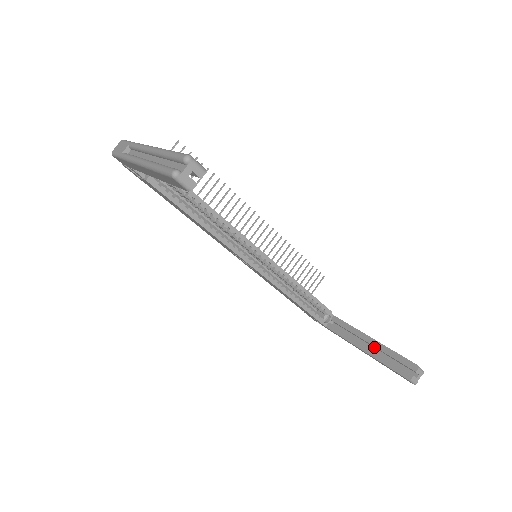
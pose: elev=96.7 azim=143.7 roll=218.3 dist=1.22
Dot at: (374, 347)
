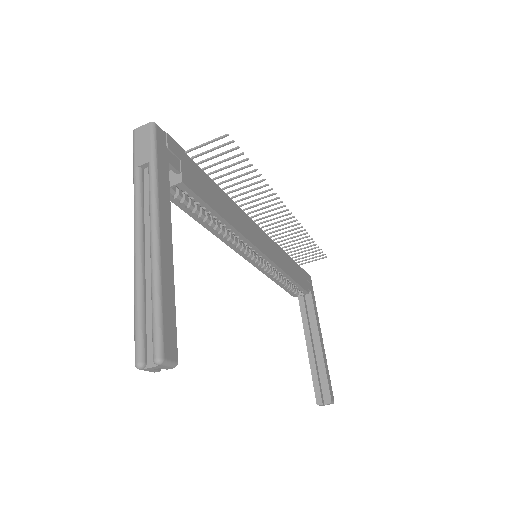
Dot at: (318, 350)
